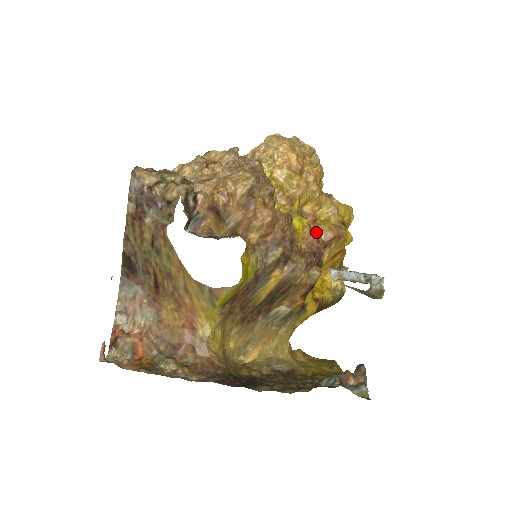
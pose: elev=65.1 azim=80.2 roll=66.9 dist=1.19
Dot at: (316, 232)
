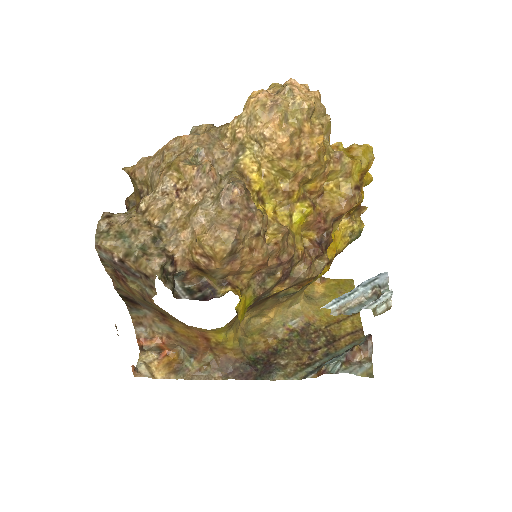
Dot at: (323, 212)
